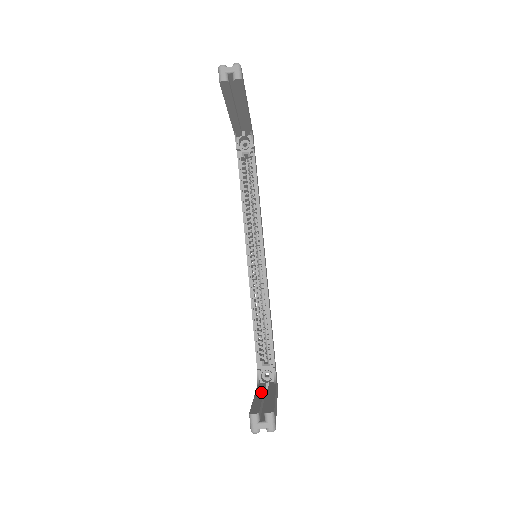
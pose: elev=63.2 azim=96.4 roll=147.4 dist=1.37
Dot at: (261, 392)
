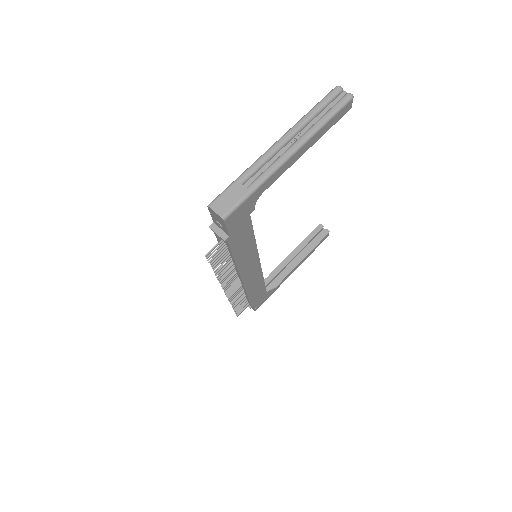
Dot at: occluded
